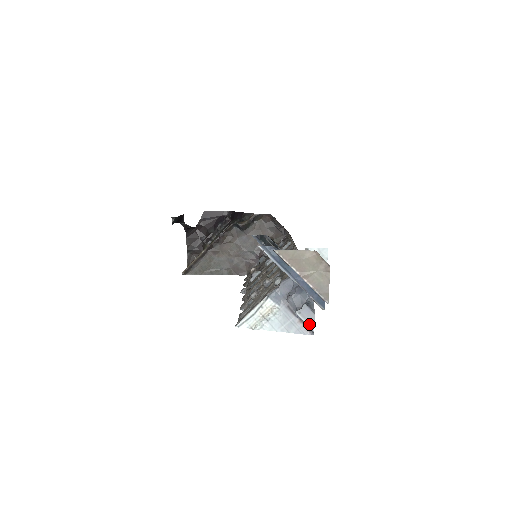
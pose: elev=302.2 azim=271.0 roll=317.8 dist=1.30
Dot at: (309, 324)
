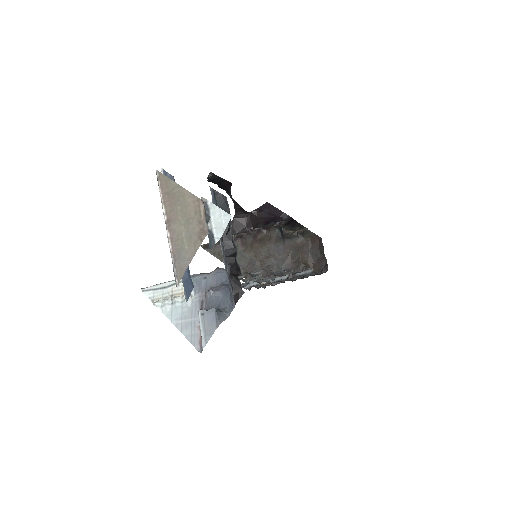
Dot at: (204, 335)
